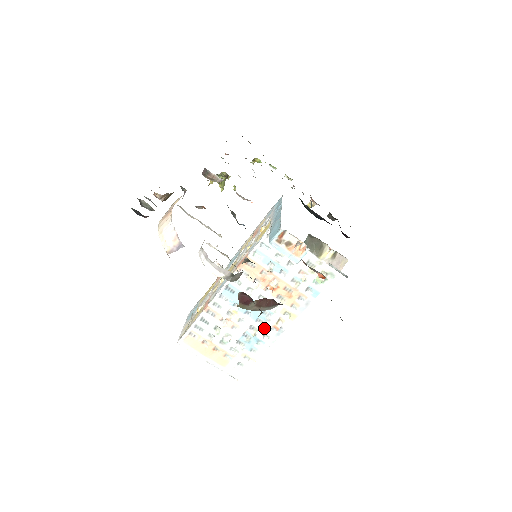
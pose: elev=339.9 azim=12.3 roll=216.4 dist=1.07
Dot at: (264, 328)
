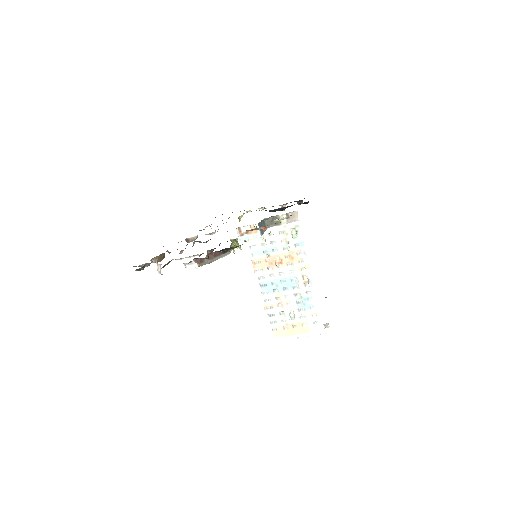
Dot at: (301, 289)
